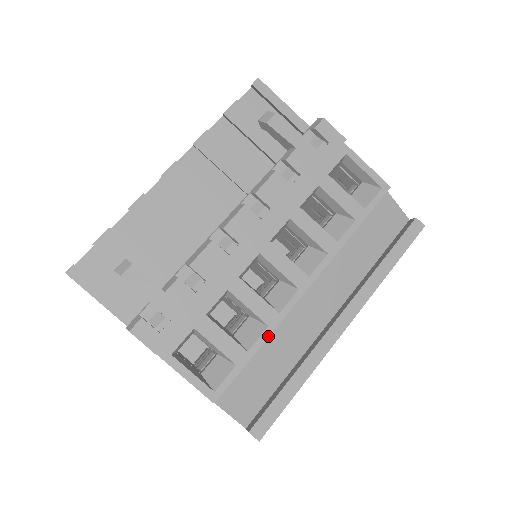
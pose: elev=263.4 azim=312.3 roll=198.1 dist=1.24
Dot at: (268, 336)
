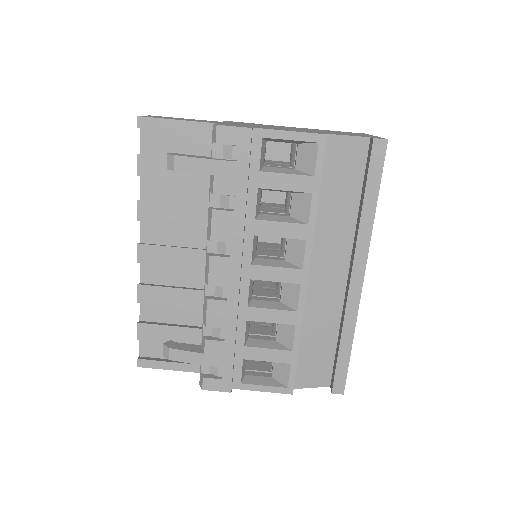
Dot at: (300, 332)
